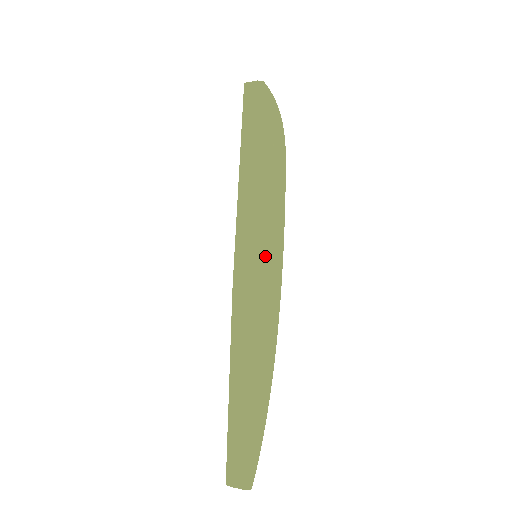
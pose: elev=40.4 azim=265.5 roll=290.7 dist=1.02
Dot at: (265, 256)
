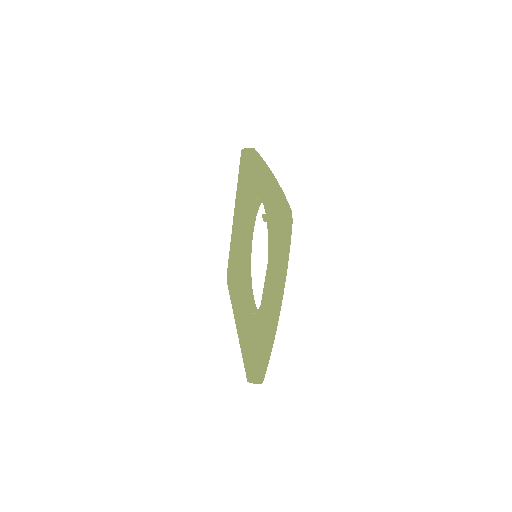
Dot at: (281, 255)
